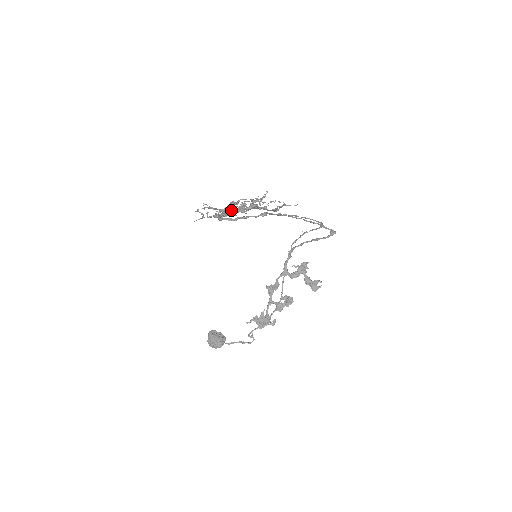
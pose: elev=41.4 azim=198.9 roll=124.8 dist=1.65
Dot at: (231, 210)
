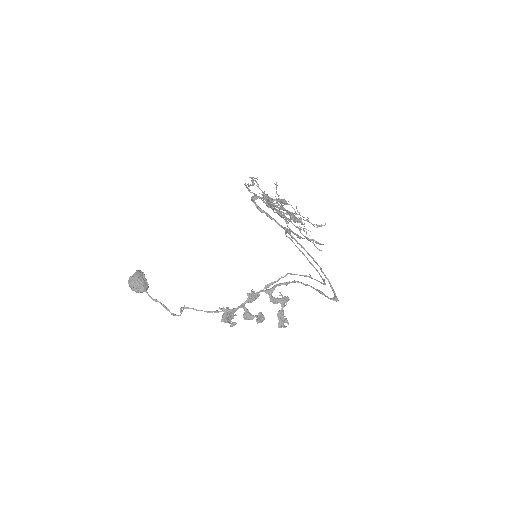
Dot at: occluded
